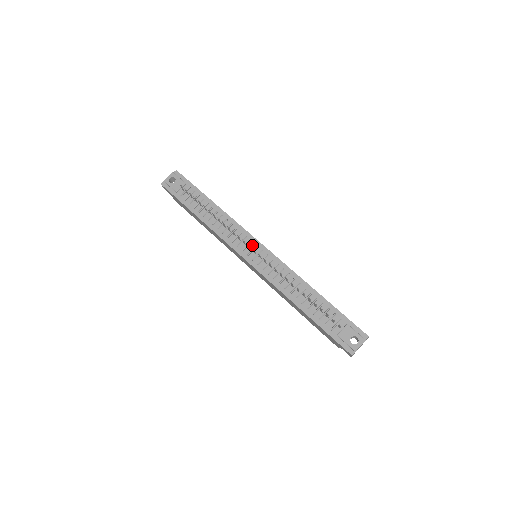
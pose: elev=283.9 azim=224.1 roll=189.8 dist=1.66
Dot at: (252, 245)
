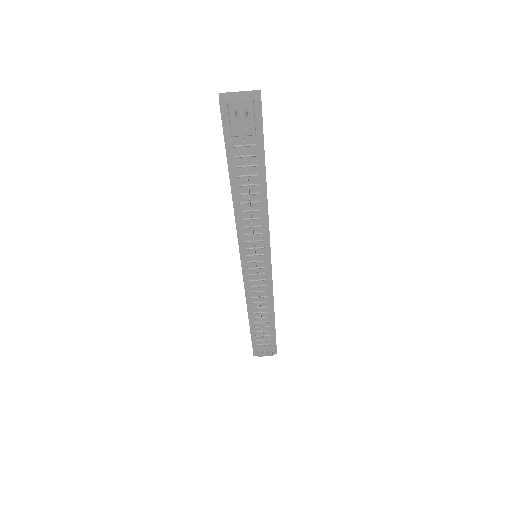
Dot at: (261, 257)
